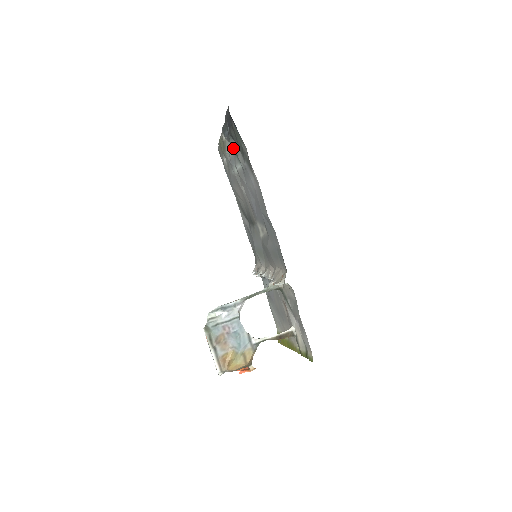
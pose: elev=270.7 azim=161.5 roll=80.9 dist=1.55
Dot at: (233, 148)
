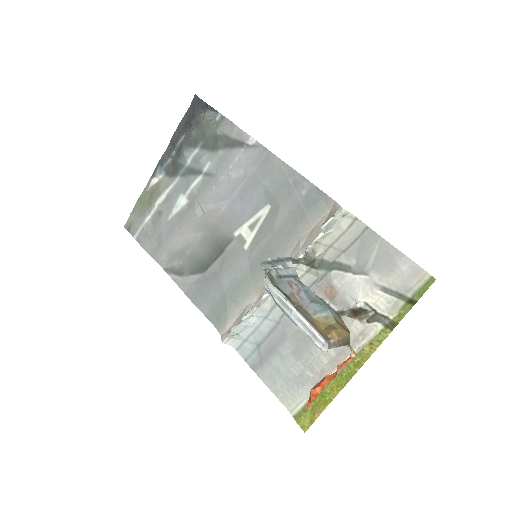
Dot at: (184, 167)
